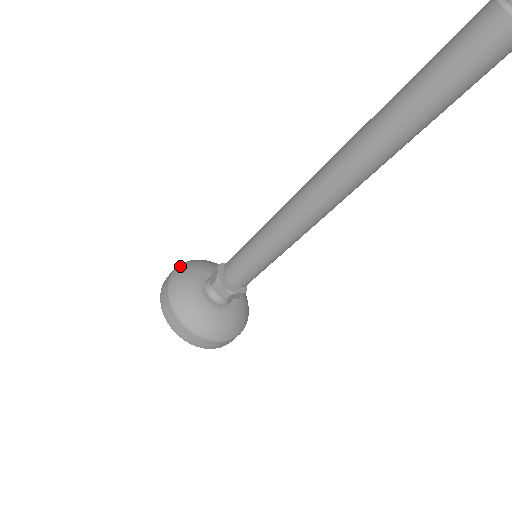
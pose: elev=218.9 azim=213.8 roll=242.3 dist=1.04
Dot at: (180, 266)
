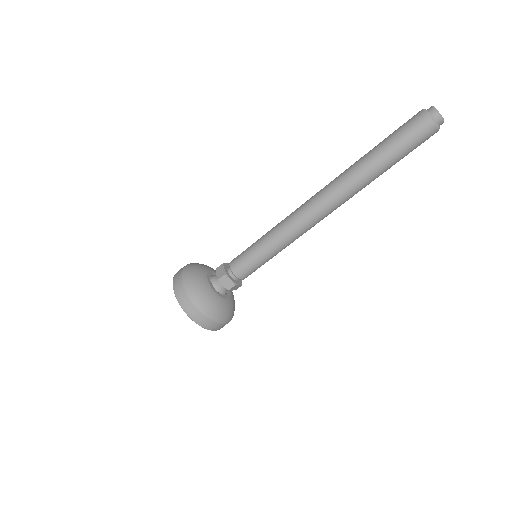
Dot at: occluded
